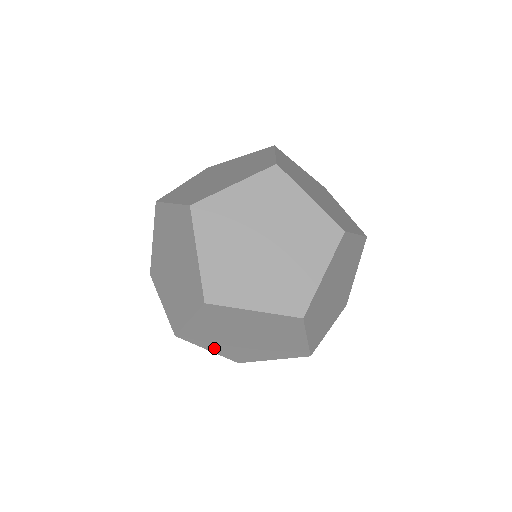
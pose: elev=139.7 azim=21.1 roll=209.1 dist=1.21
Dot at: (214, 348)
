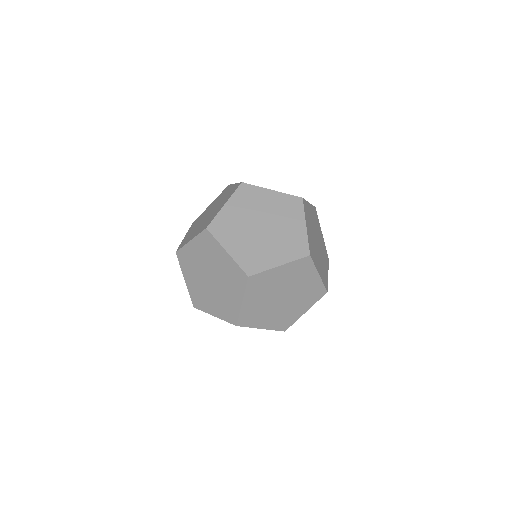
Dot at: occluded
